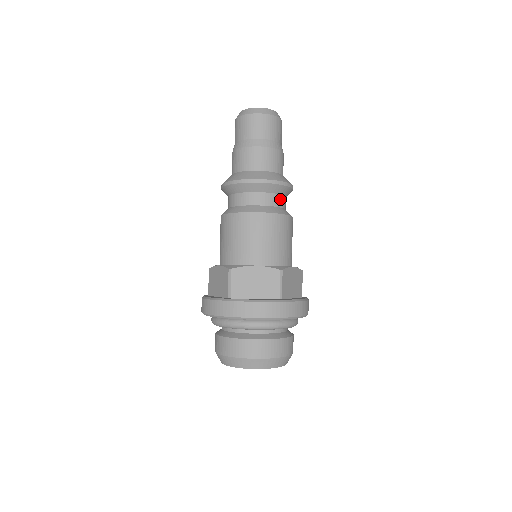
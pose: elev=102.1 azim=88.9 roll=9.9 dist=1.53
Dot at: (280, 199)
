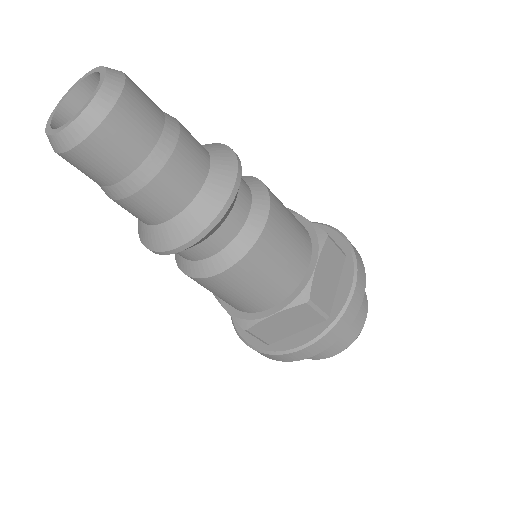
Dot at: (236, 213)
